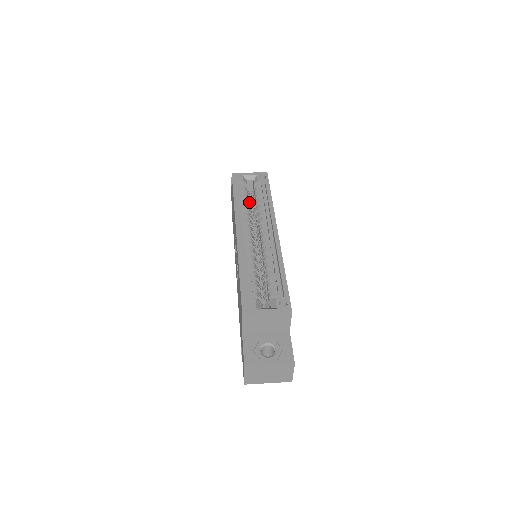
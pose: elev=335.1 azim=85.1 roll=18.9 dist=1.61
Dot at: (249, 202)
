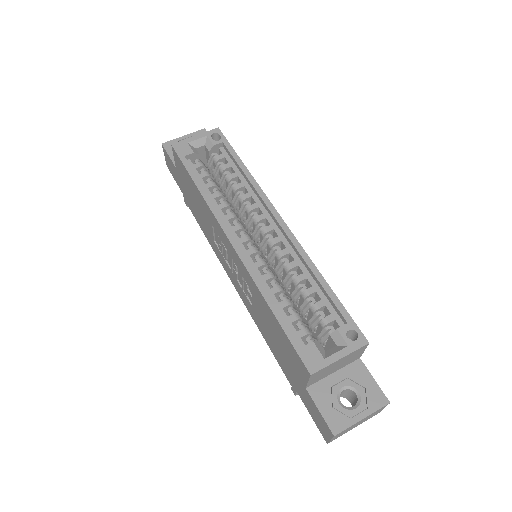
Dot at: (214, 181)
